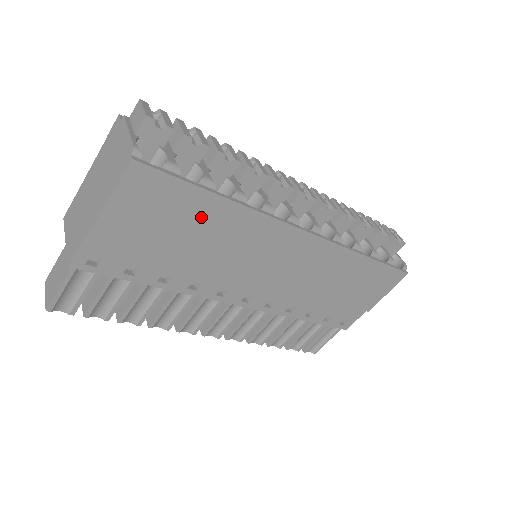
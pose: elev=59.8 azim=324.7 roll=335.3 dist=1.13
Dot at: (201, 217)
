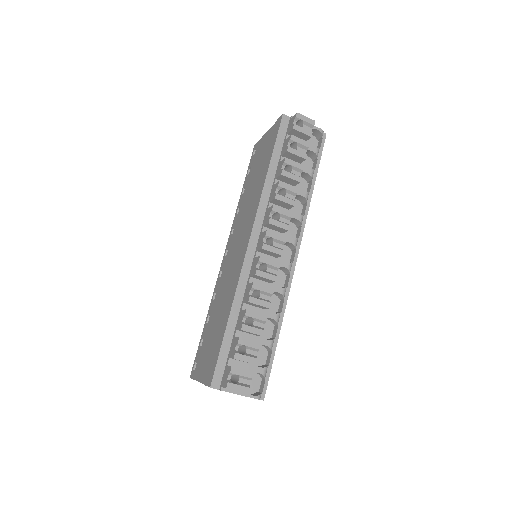
Dot at: occluded
